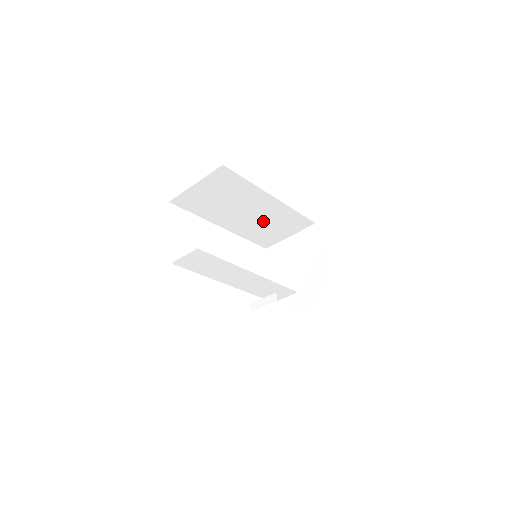
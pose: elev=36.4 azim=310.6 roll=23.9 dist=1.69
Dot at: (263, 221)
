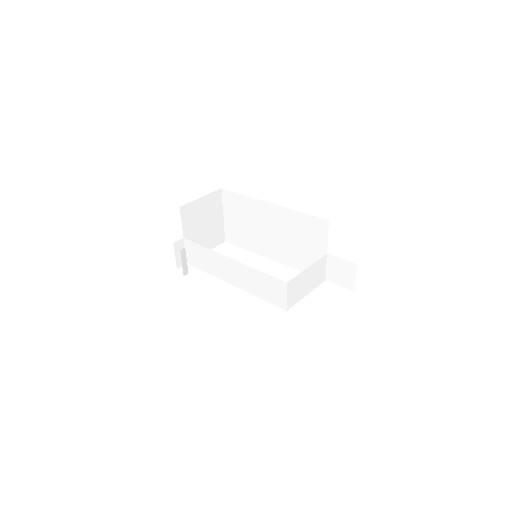
Dot at: (289, 238)
